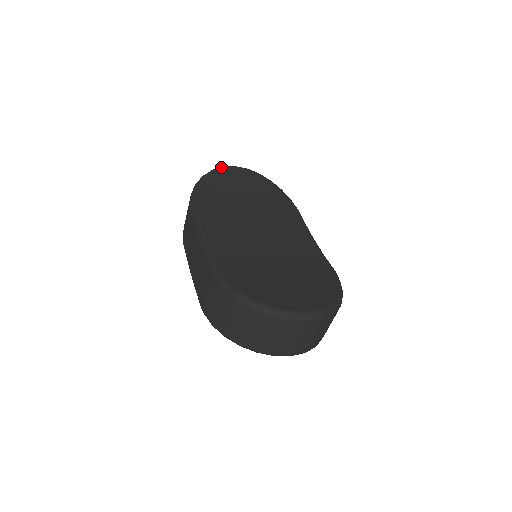
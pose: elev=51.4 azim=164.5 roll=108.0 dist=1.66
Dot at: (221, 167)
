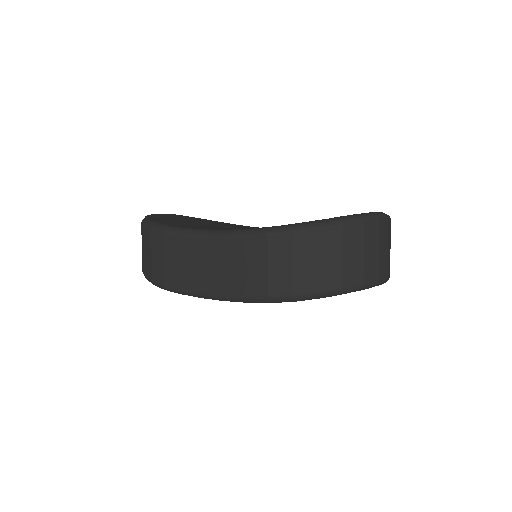
Dot at: occluded
